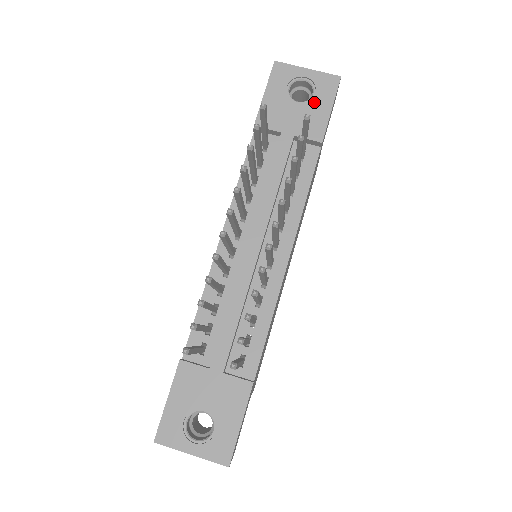
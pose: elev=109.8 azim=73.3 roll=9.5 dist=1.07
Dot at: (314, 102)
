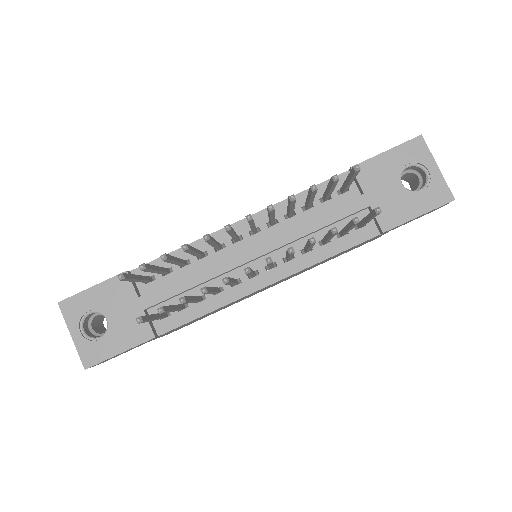
Dot at: (413, 197)
